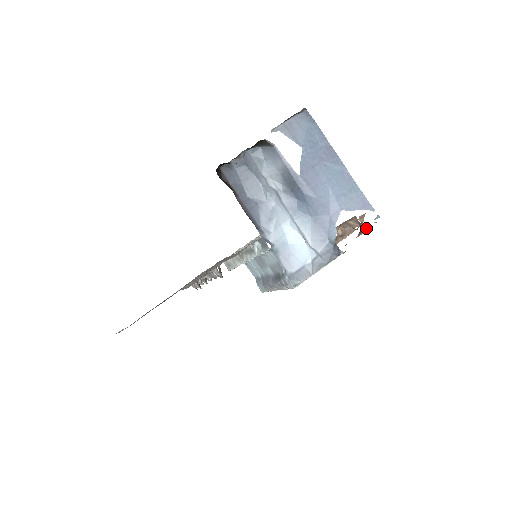
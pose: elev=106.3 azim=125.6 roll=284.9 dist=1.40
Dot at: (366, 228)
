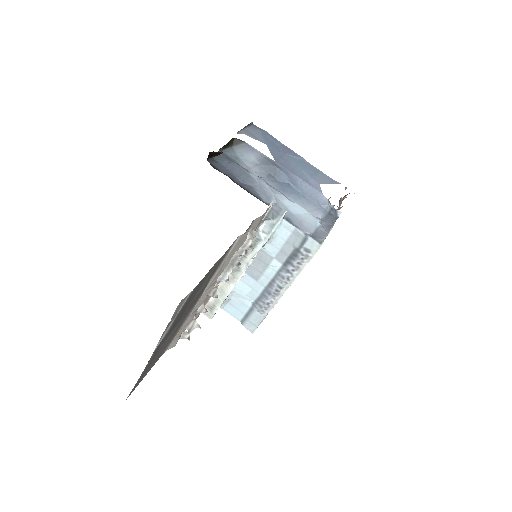
Dot at: (340, 201)
